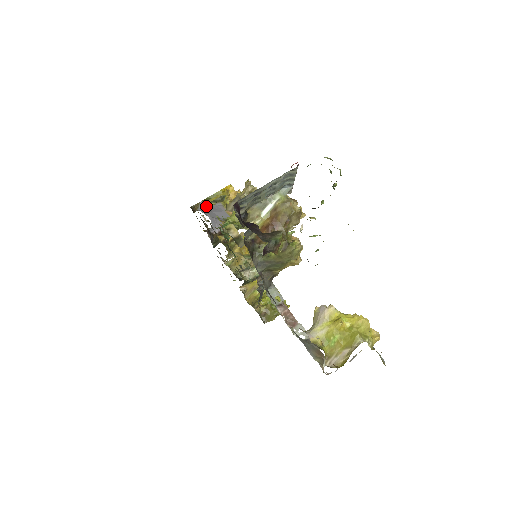
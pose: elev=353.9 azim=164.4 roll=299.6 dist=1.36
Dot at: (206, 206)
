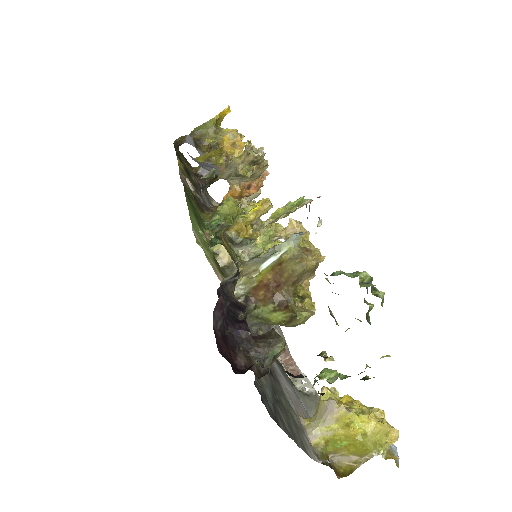
Dot at: (192, 159)
